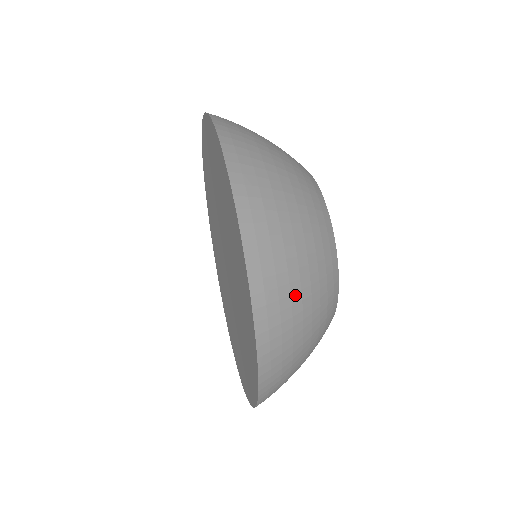
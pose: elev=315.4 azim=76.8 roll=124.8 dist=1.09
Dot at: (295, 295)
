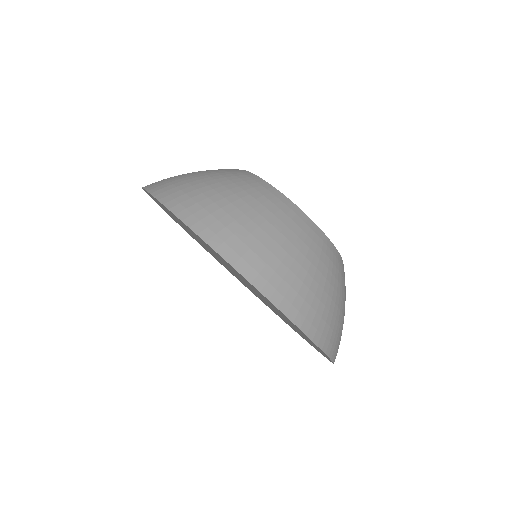
Dot at: occluded
